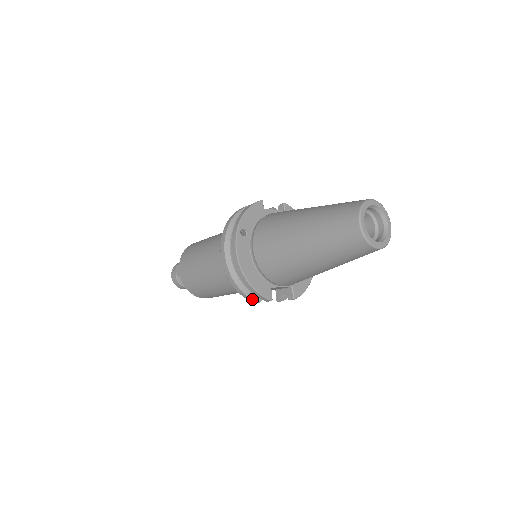
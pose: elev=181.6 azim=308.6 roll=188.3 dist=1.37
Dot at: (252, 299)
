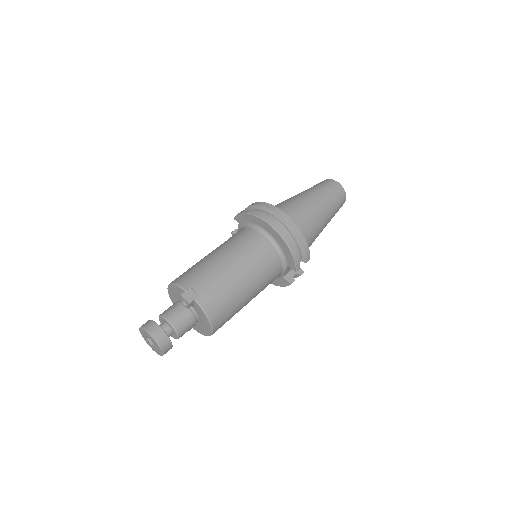
Dot at: (299, 262)
